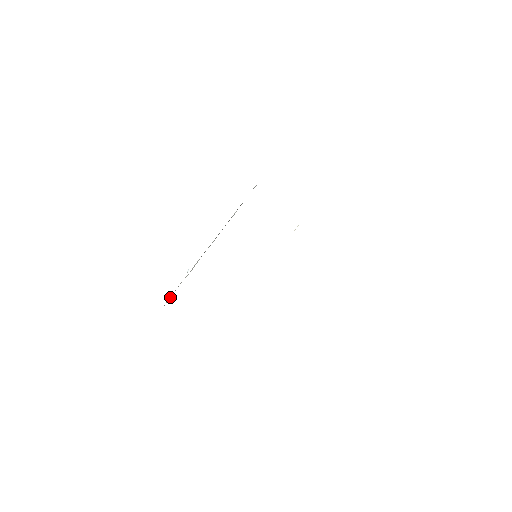
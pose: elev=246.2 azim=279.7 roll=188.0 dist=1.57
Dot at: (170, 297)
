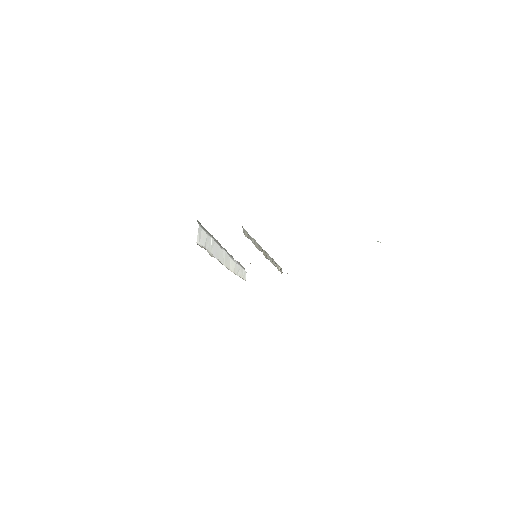
Dot at: (243, 273)
